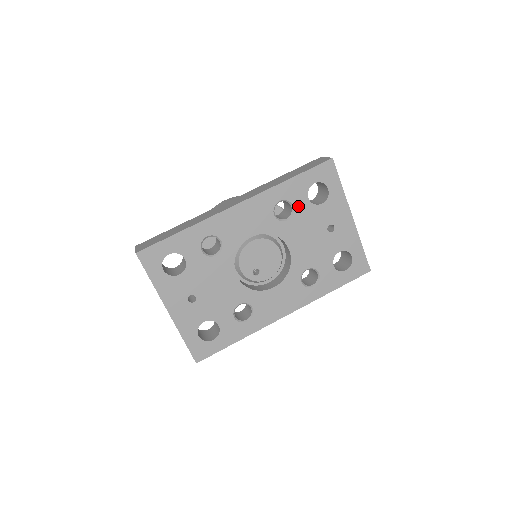
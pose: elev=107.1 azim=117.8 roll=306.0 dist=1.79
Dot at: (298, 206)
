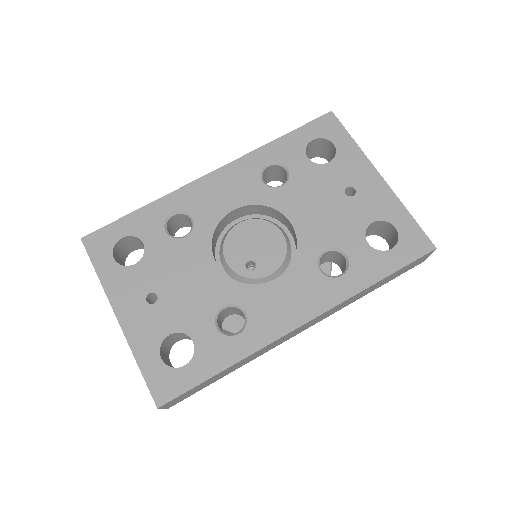
Dot at: (295, 168)
